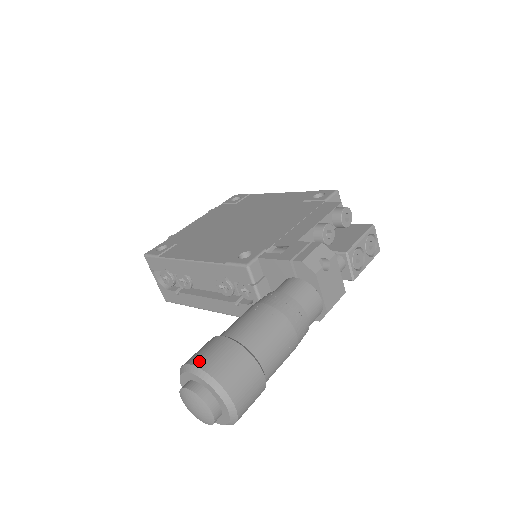
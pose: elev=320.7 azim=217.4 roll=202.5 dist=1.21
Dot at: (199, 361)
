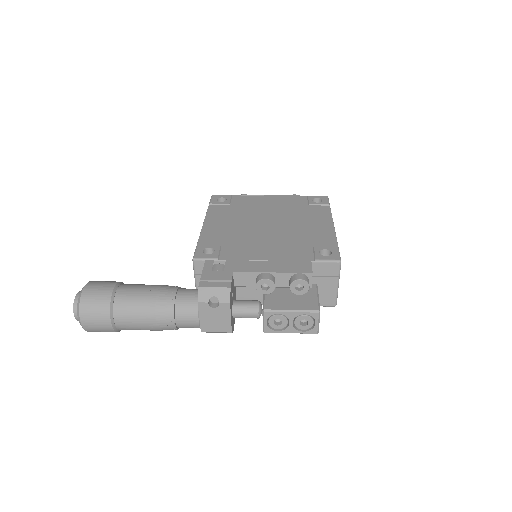
Dot at: (88, 286)
